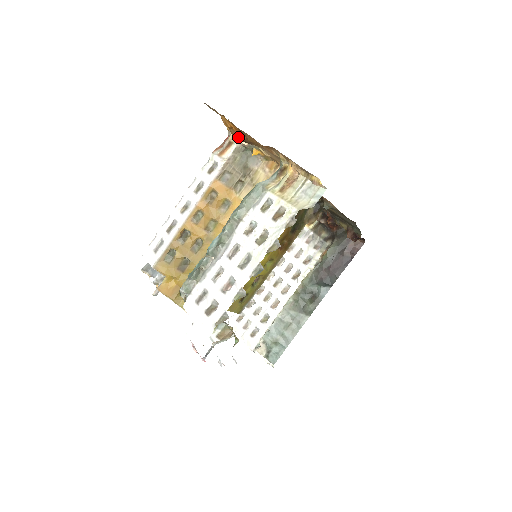
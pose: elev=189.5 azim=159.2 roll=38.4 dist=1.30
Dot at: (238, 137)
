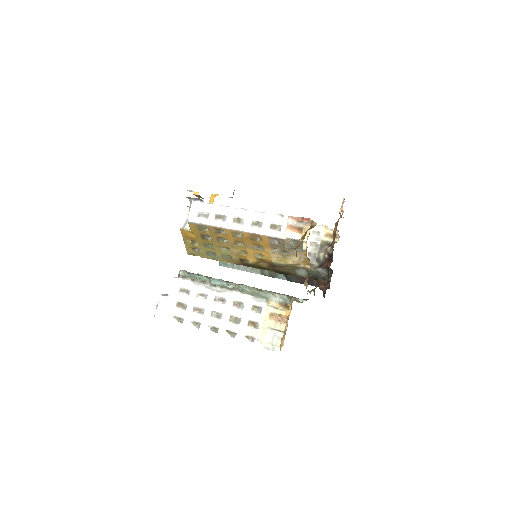
Dot at: (296, 255)
